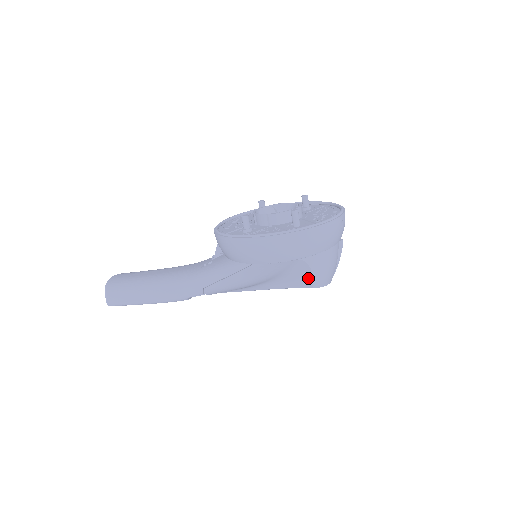
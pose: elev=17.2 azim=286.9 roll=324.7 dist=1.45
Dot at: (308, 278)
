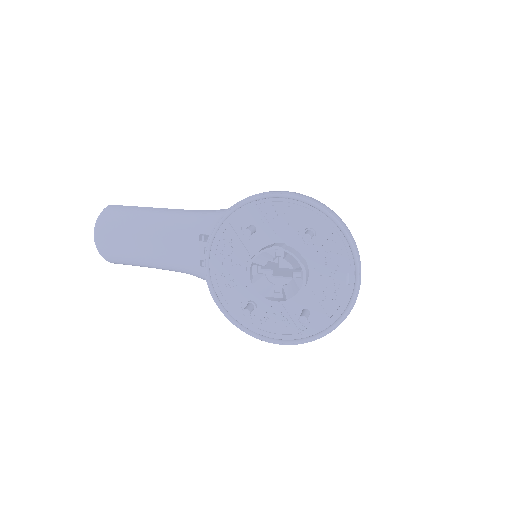
Dot at: occluded
